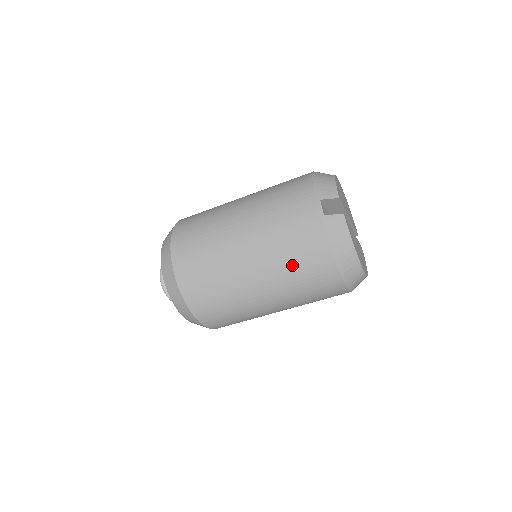
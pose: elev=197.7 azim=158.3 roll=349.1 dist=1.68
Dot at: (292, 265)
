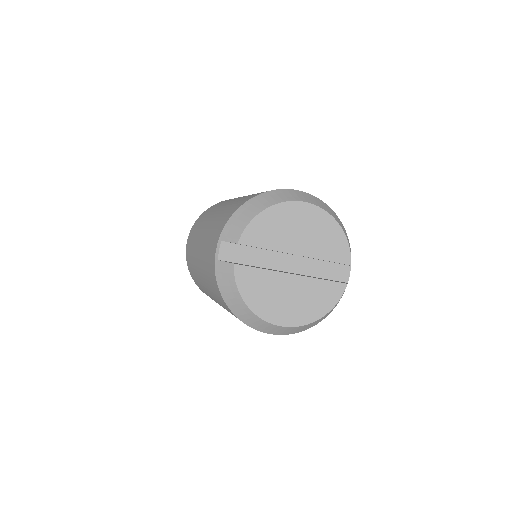
Dot at: (214, 293)
